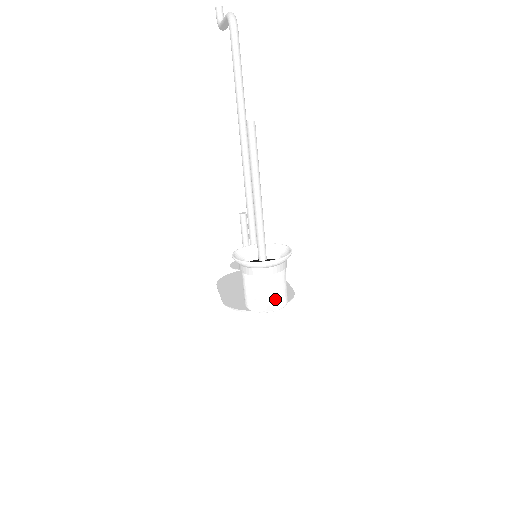
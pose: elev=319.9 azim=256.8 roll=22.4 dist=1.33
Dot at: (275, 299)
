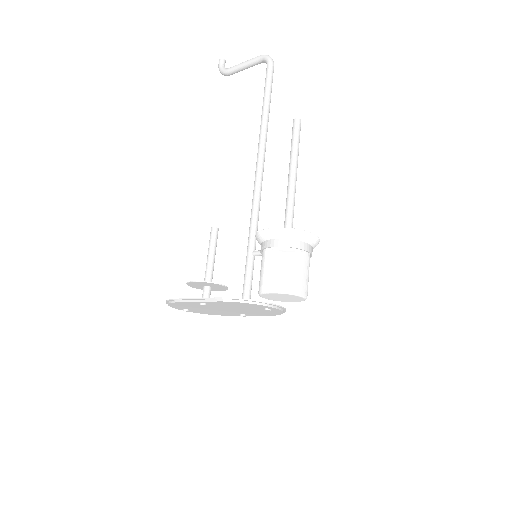
Dot at: (307, 283)
